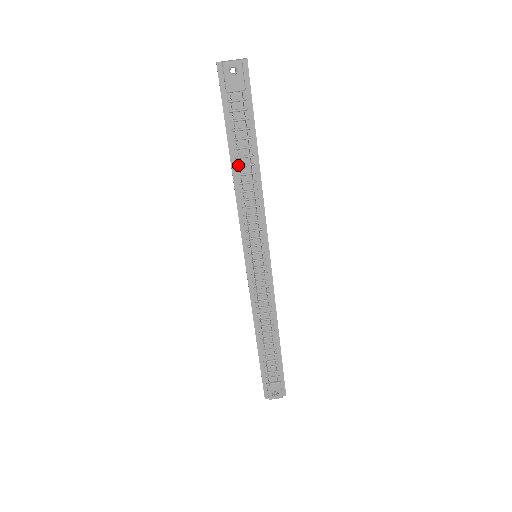
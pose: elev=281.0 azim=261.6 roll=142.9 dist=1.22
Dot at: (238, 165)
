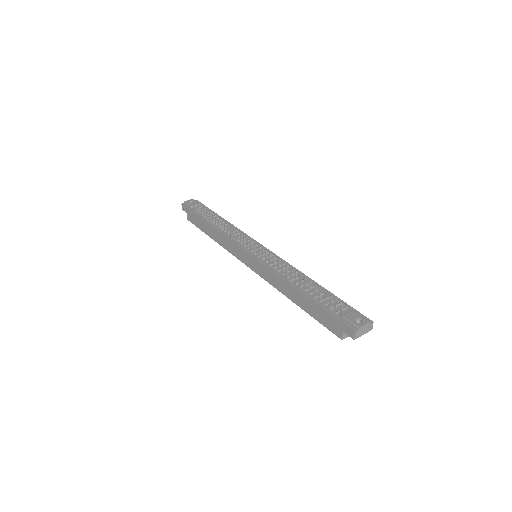
Dot at: (213, 223)
